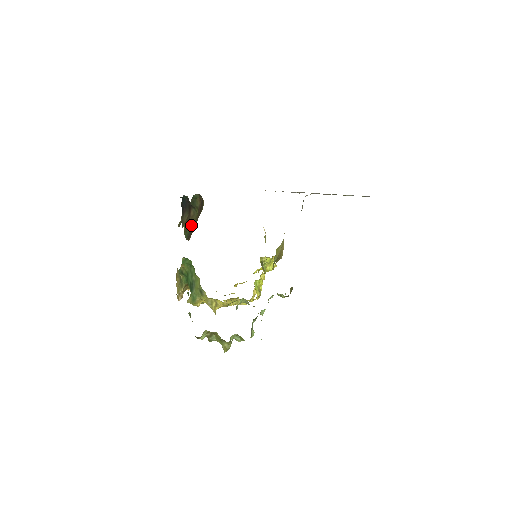
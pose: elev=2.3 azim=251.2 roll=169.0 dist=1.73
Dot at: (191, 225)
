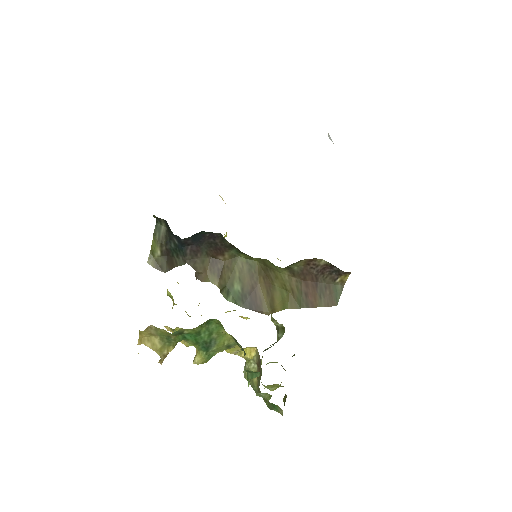
Dot at: (239, 281)
